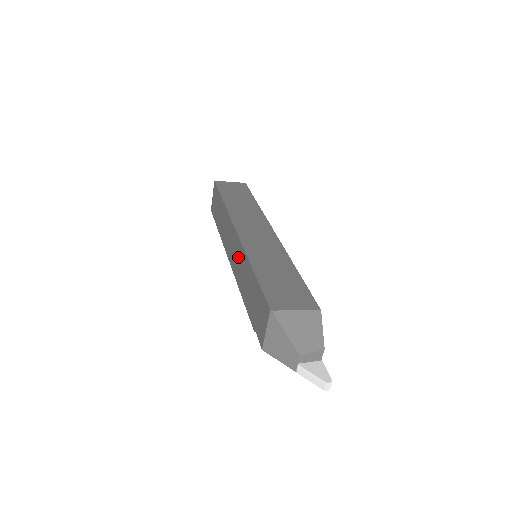
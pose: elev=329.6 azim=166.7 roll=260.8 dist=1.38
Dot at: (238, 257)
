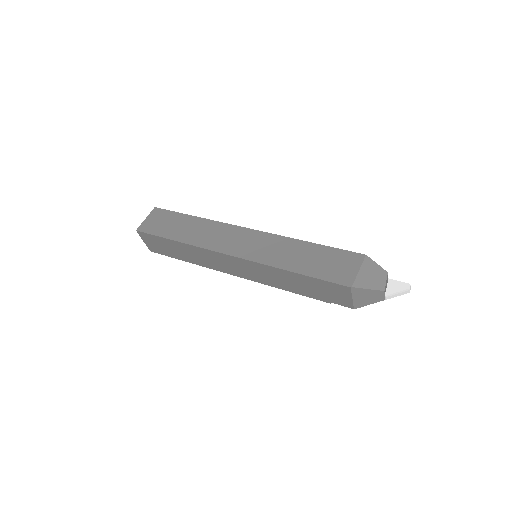
Dot at: (255, 271)
